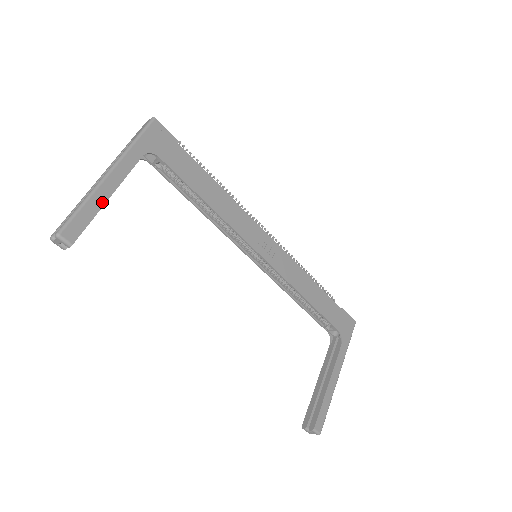
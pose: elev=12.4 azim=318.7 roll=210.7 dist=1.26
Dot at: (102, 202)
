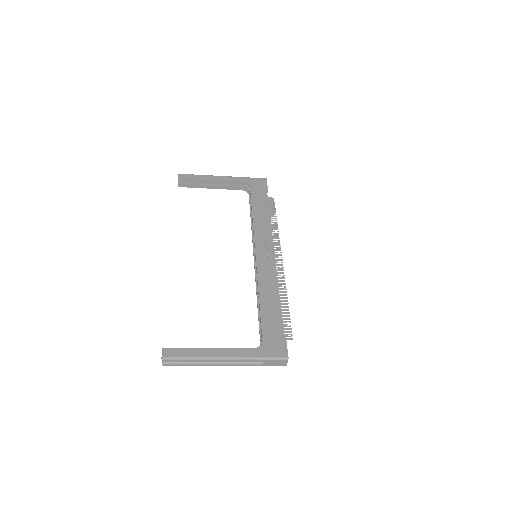
Dot at: (206, 179)
